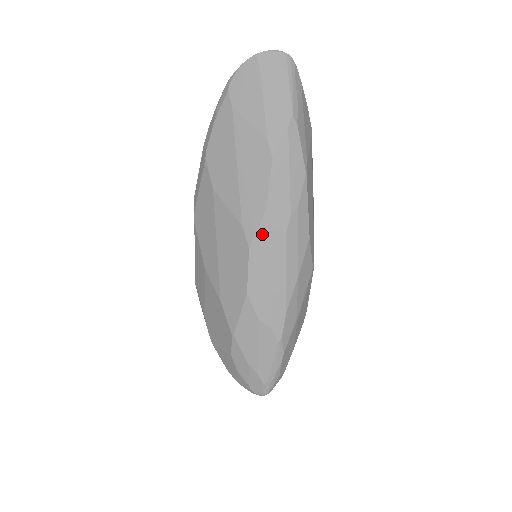
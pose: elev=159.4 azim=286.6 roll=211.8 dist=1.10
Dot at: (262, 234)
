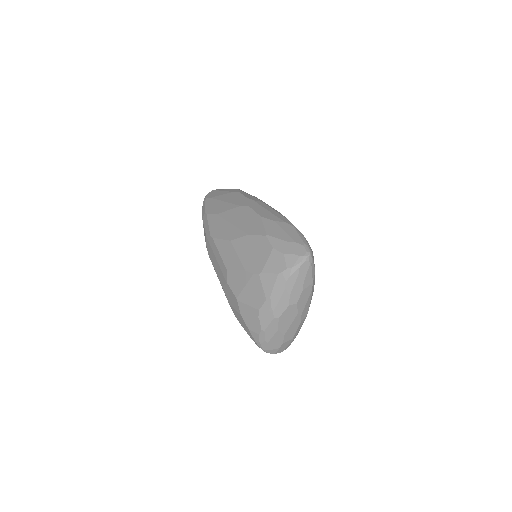
Dot at: (251, 202)
